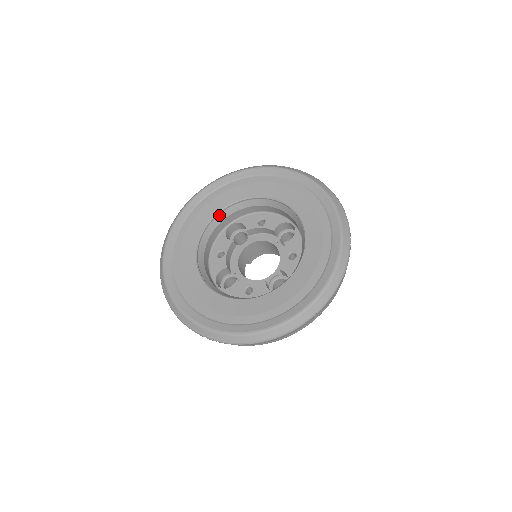
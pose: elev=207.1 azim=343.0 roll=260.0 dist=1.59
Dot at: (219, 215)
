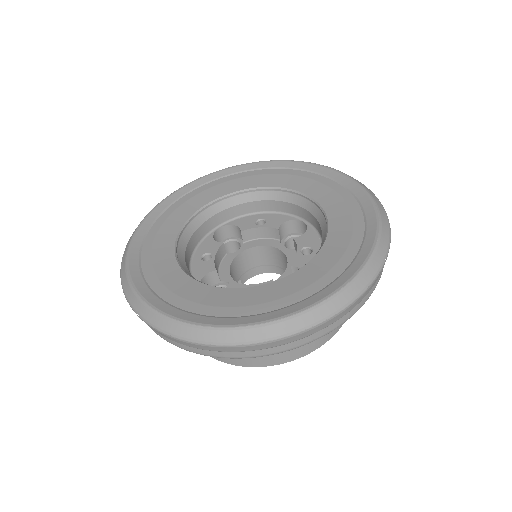
Dot at: (206, 209)
